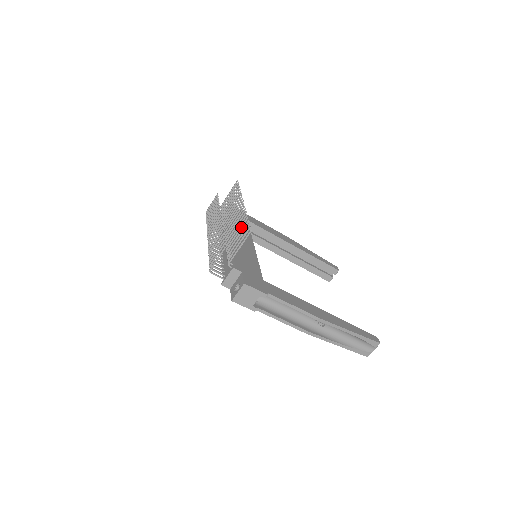
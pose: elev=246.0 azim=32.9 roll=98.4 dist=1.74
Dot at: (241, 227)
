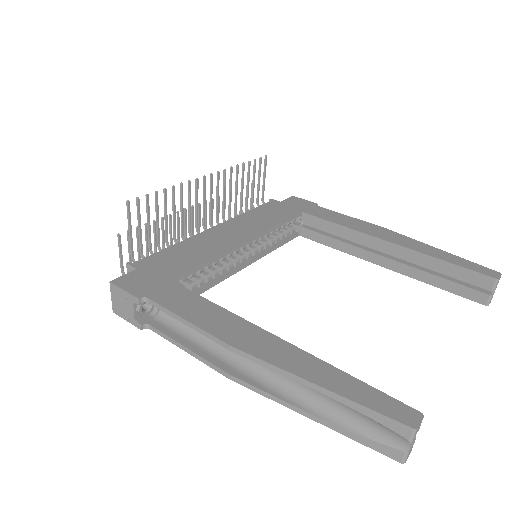
Dot at: (165, 206)
